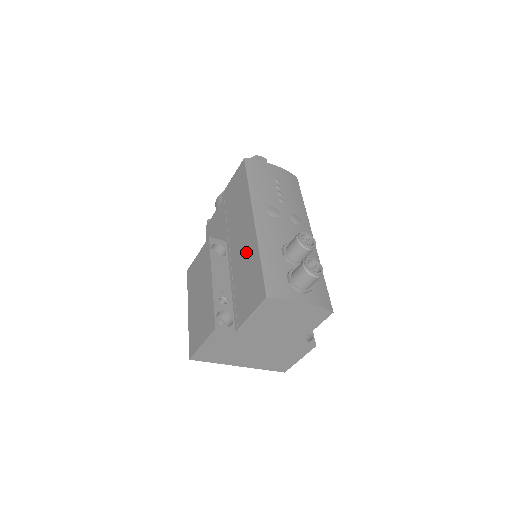
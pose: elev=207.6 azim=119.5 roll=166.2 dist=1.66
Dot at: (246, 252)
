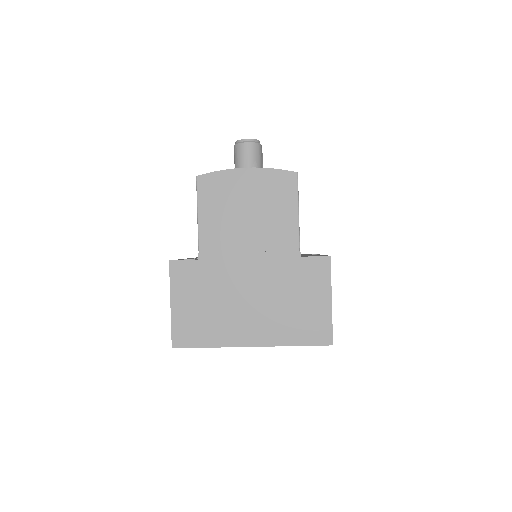
Dot at: occluded
